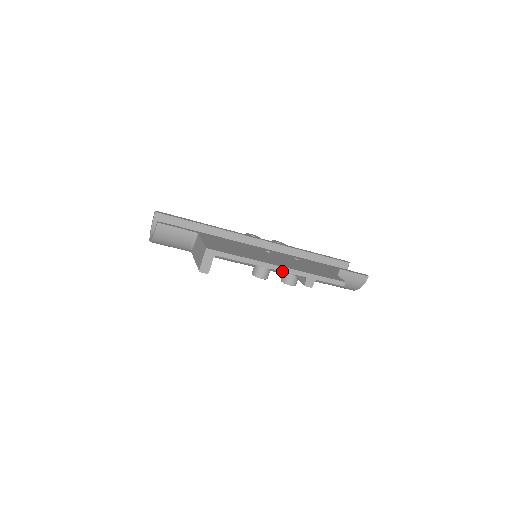
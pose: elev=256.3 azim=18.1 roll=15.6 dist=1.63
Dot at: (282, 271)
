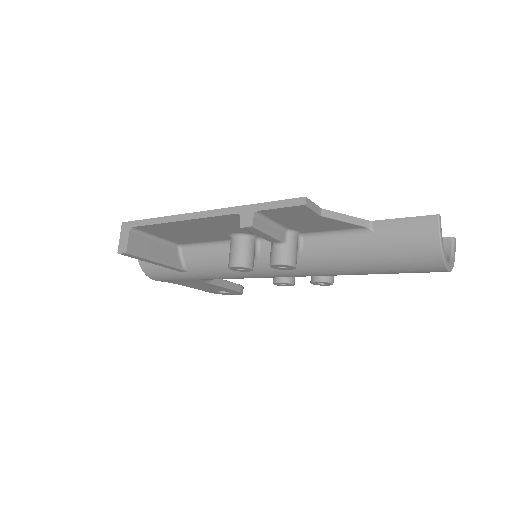
Dot at: (205, 217)
